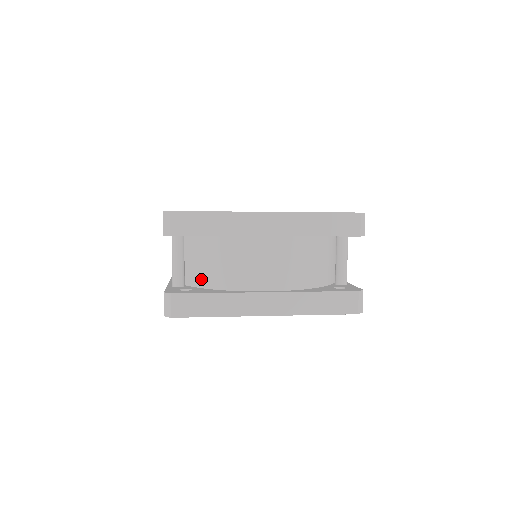
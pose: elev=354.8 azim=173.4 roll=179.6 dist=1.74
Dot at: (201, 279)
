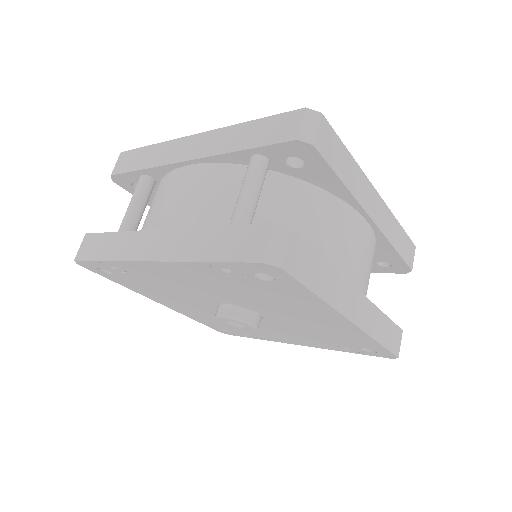
Dot at: occluded
